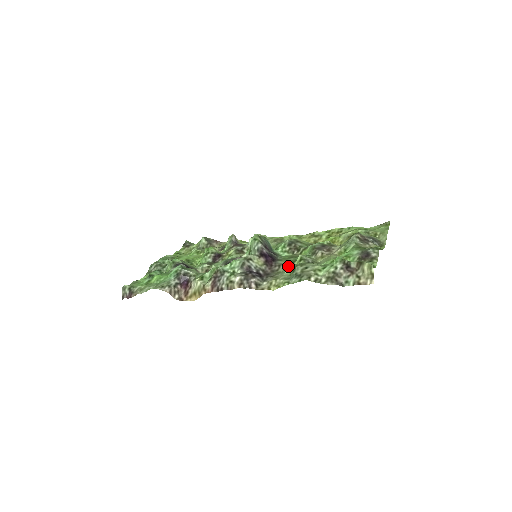
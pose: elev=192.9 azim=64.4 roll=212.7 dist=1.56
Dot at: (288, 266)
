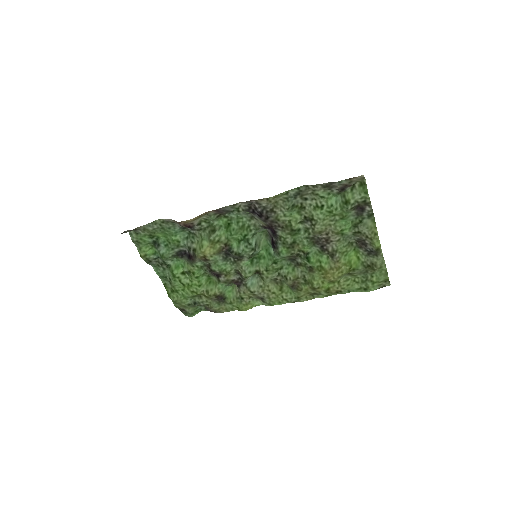
Dot at: (287, 225)
